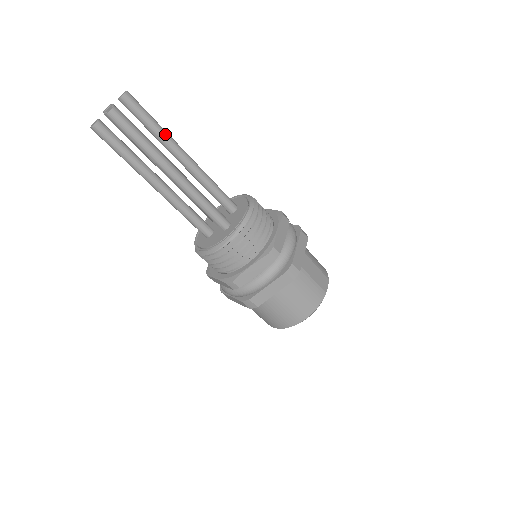
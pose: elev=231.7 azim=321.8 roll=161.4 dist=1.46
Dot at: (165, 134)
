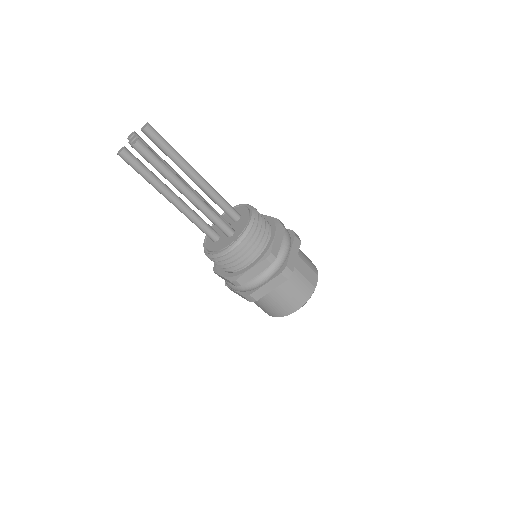
Dot at: (180, 158)
